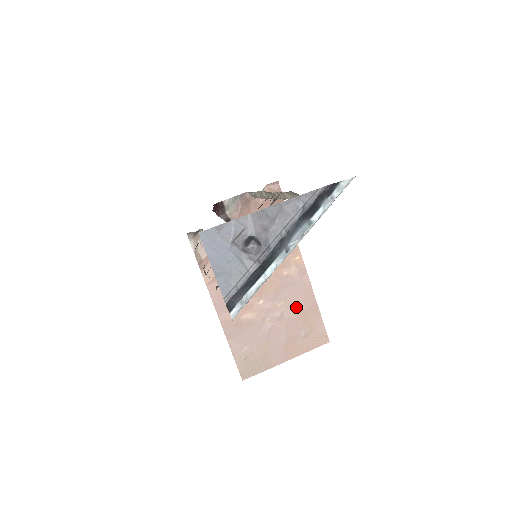
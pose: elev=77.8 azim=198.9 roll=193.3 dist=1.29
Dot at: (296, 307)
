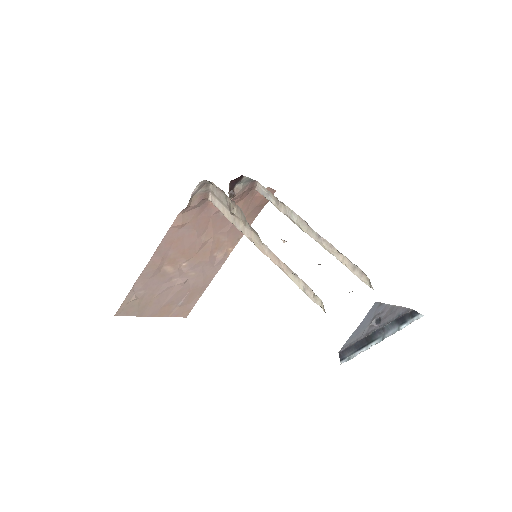
Dot at: (196, 282)
